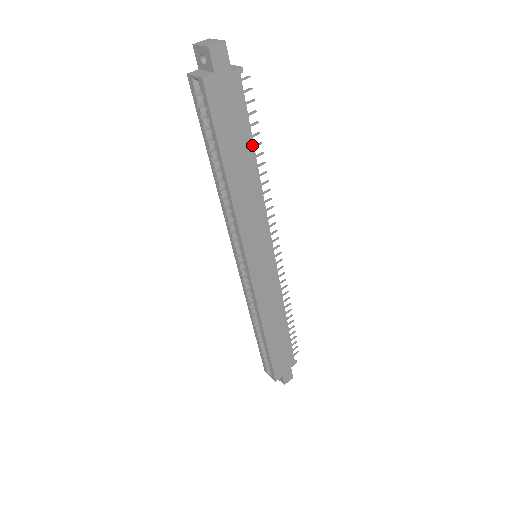
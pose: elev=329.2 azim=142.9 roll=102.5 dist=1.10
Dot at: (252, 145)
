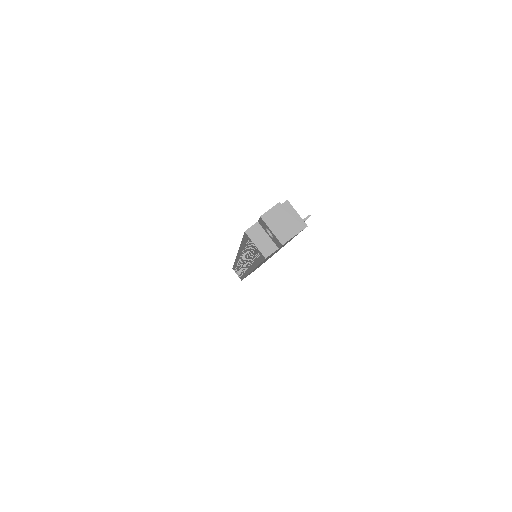
Dot at: occluded
